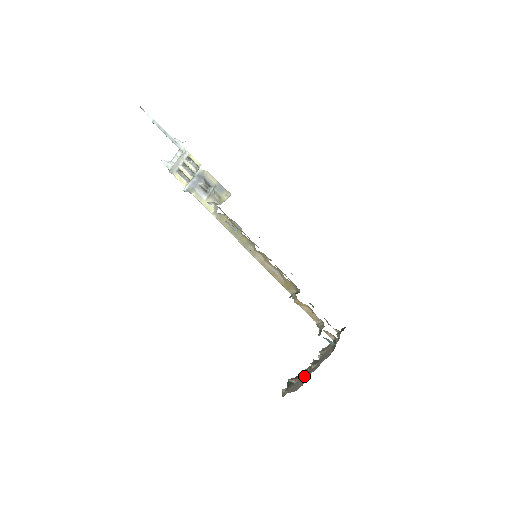
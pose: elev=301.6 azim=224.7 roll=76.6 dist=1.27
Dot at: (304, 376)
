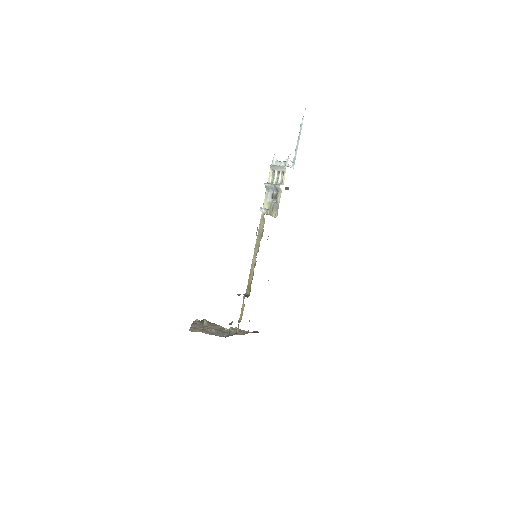
Dot at: (199, 330)
